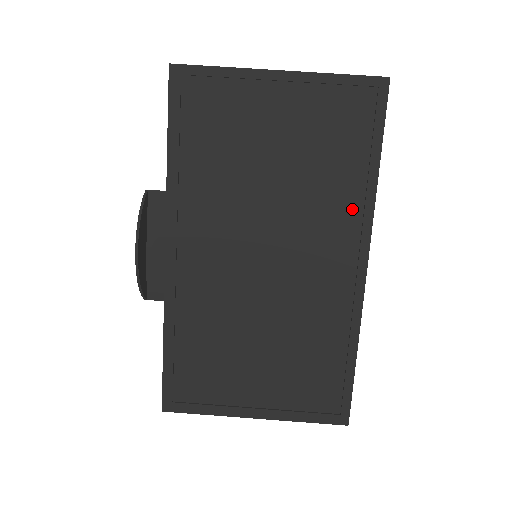
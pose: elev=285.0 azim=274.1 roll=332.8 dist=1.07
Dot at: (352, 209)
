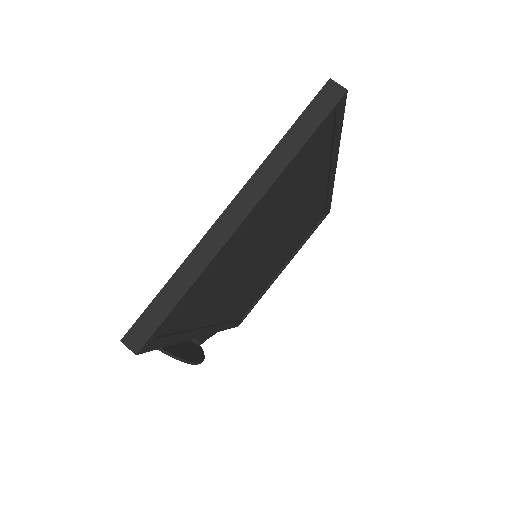
Dot at: (321, 175)
